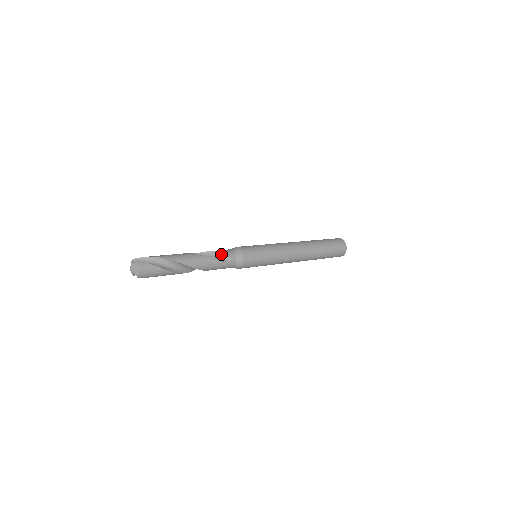
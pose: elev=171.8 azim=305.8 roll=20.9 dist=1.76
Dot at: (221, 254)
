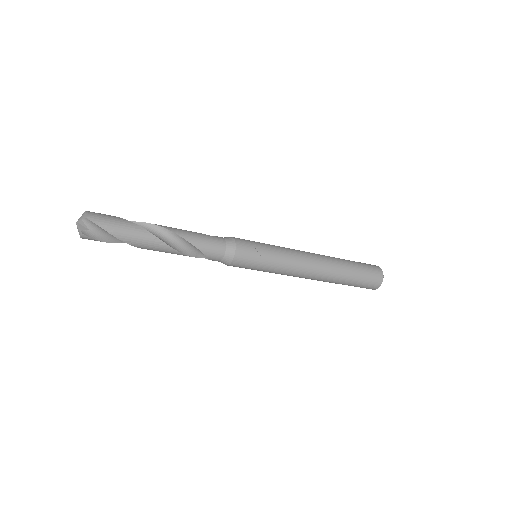
Dot at: occluded
